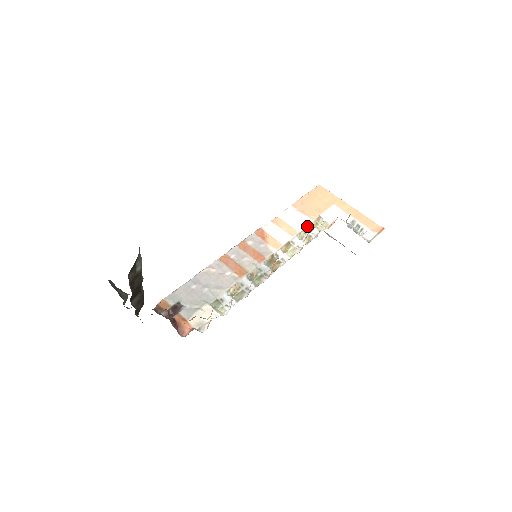
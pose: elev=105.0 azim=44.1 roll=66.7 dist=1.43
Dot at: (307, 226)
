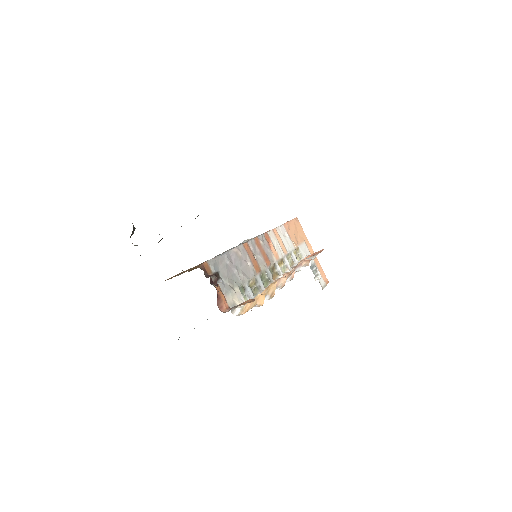
Dot at: (292, 251)
